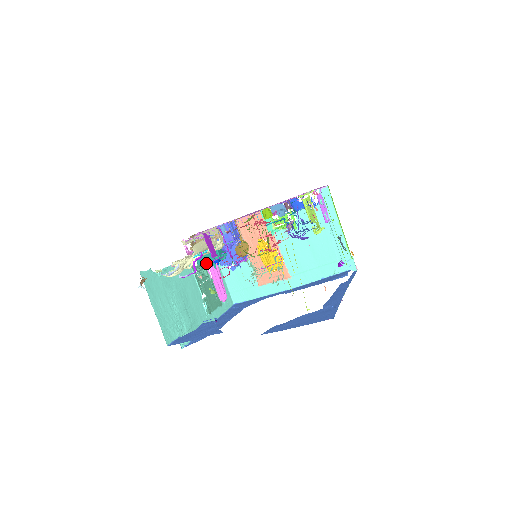
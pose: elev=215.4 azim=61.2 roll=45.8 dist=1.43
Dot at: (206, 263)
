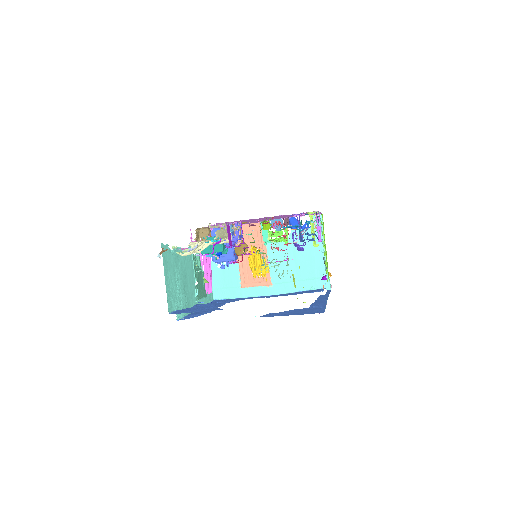
Dot at: occluded
